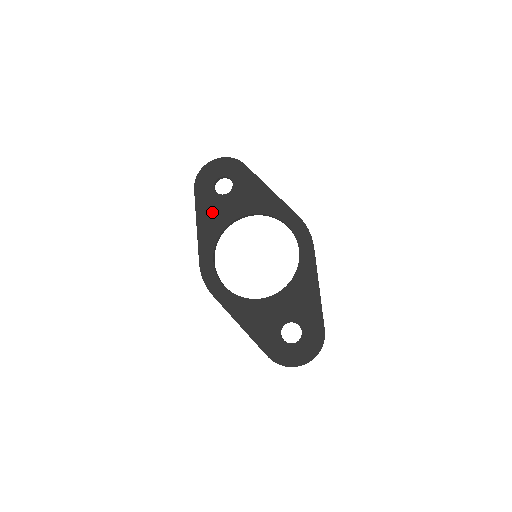
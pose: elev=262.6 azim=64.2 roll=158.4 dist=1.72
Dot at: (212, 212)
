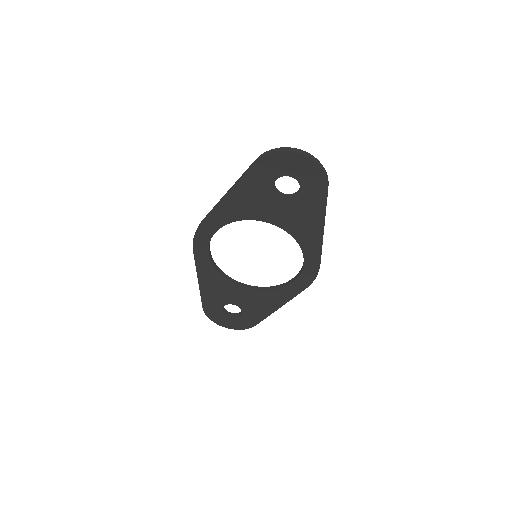
Dot at: (252, 198)
